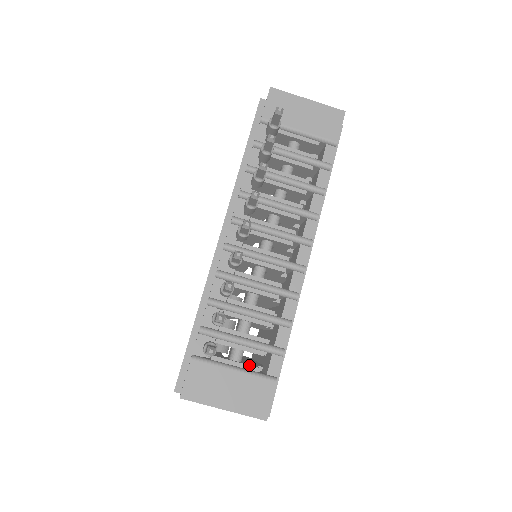
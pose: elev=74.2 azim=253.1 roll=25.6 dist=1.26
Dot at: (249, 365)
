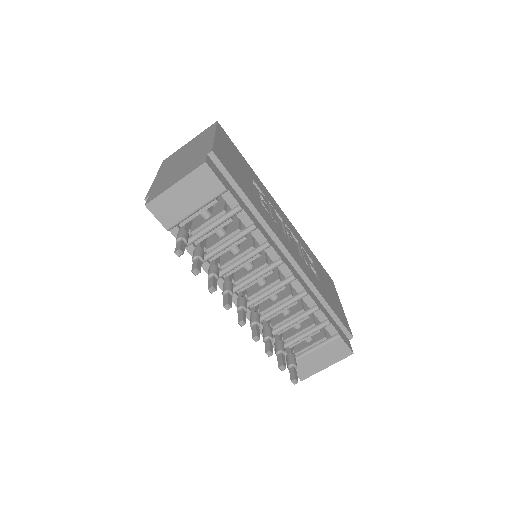
Dot at: (318, 341)
